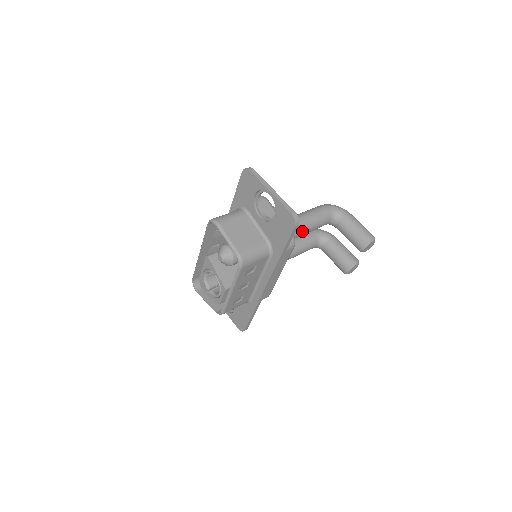
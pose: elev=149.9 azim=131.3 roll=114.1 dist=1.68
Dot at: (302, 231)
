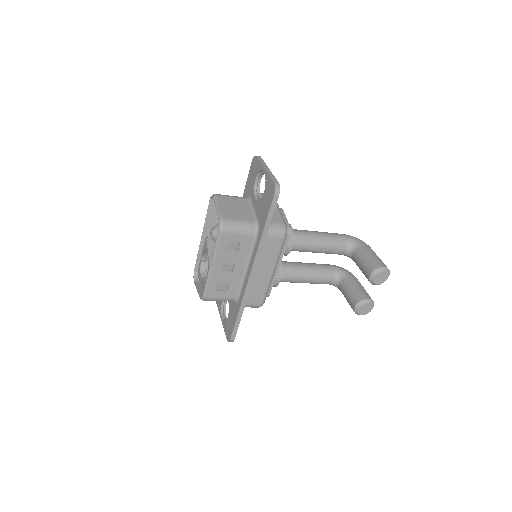
Dot at: (308, 243)
